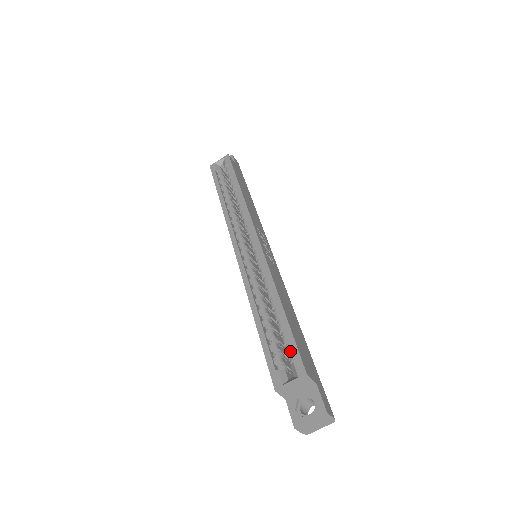
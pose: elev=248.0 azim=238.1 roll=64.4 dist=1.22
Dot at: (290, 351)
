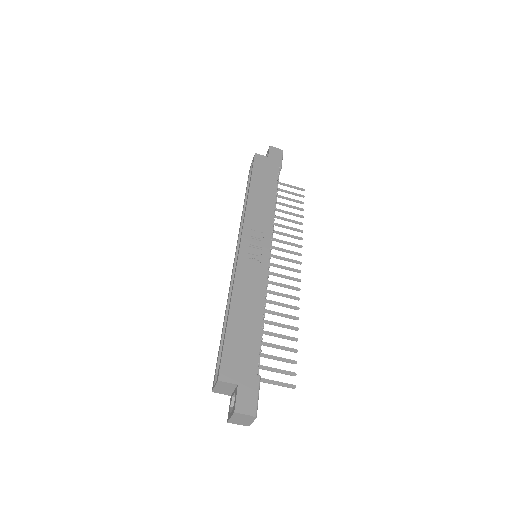
Dot at: occluded
